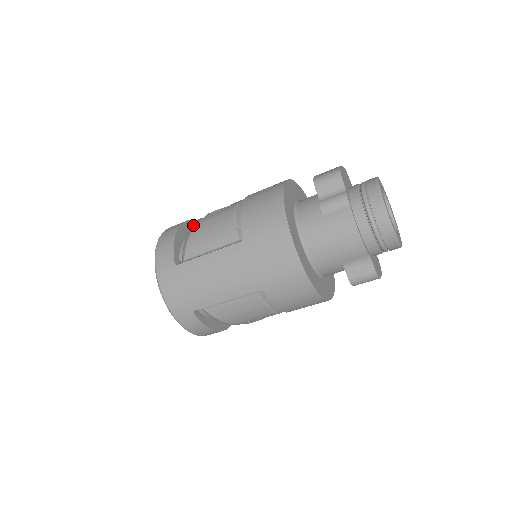
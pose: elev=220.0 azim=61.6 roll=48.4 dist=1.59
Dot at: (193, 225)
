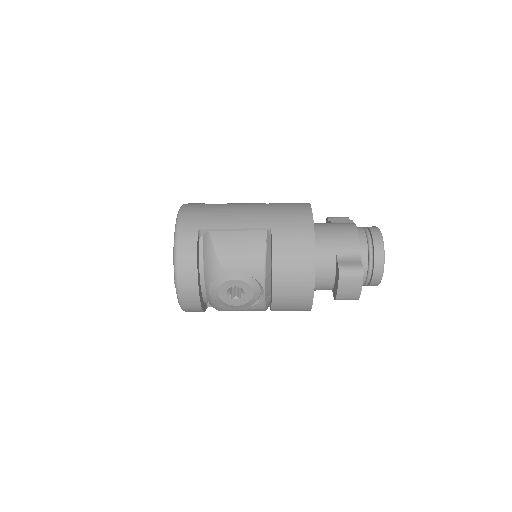
Dot at: occluded
